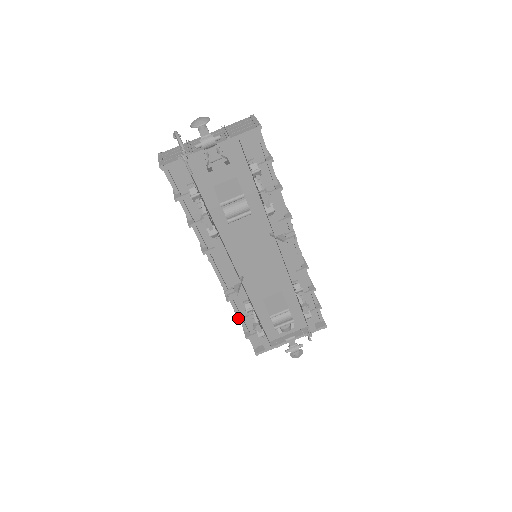
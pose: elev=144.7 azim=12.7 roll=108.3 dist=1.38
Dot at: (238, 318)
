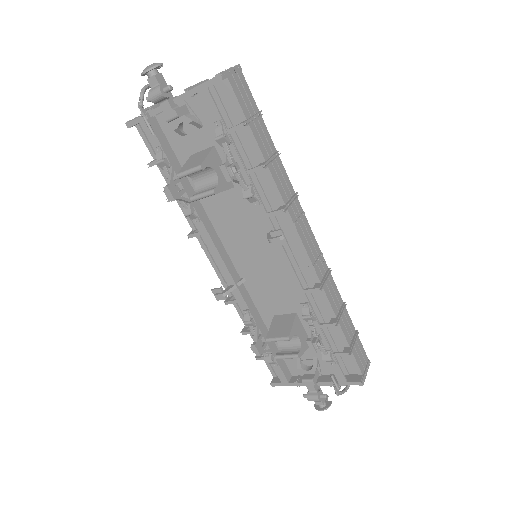
Dot at: (243, 330)
